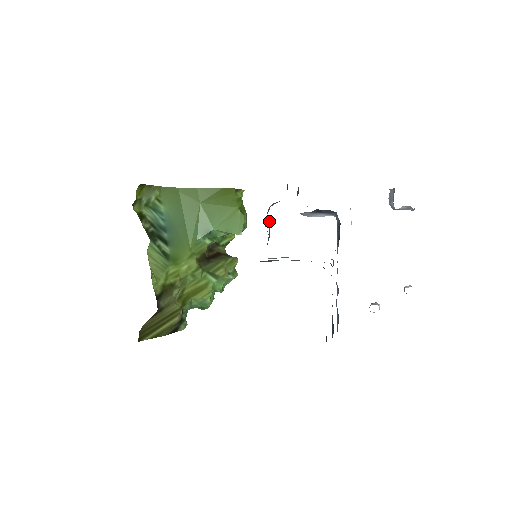
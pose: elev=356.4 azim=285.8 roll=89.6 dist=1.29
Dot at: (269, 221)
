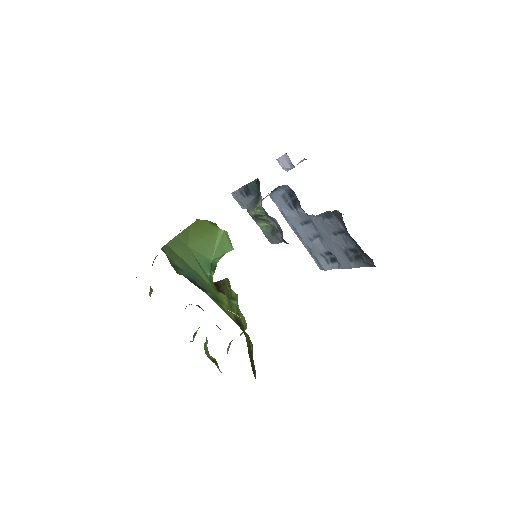
Dot at: (254, 219)
